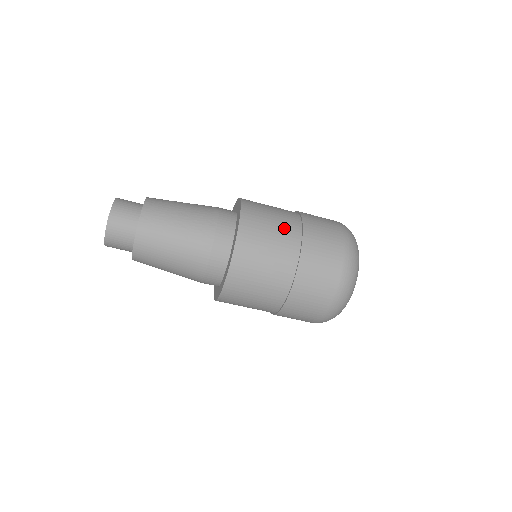
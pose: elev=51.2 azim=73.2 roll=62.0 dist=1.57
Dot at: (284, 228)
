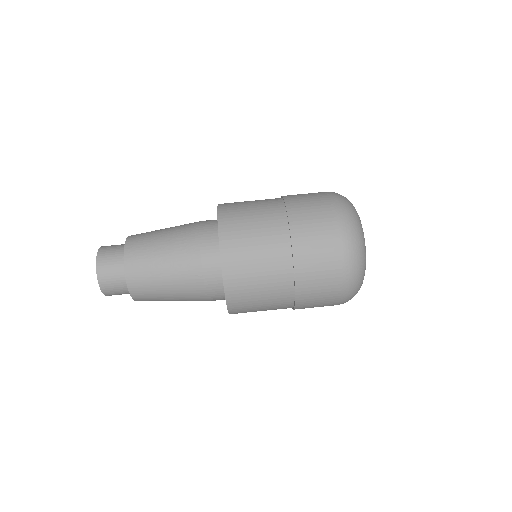
Dot at: (268, 231)
